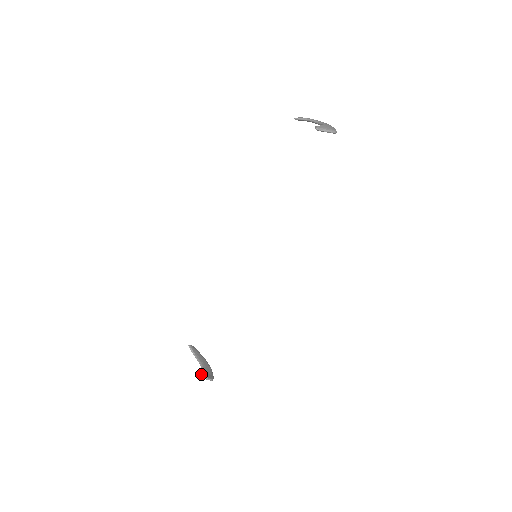
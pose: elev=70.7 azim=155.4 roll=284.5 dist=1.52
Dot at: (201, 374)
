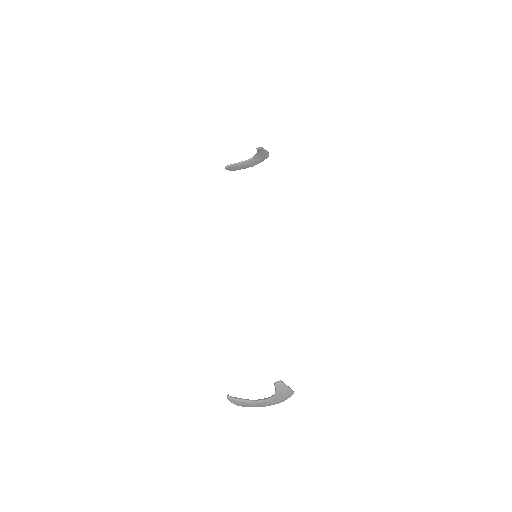
Dot at: (281, 383)
